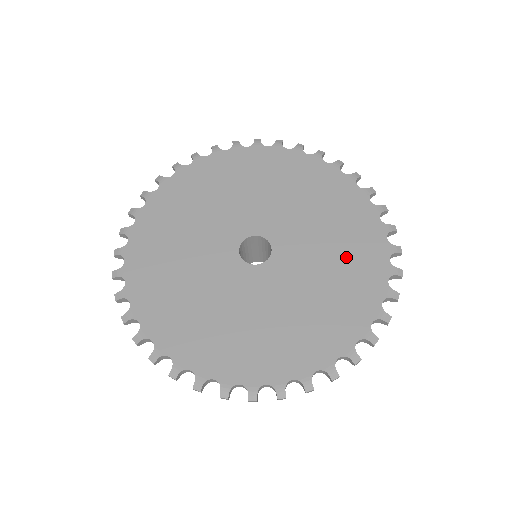
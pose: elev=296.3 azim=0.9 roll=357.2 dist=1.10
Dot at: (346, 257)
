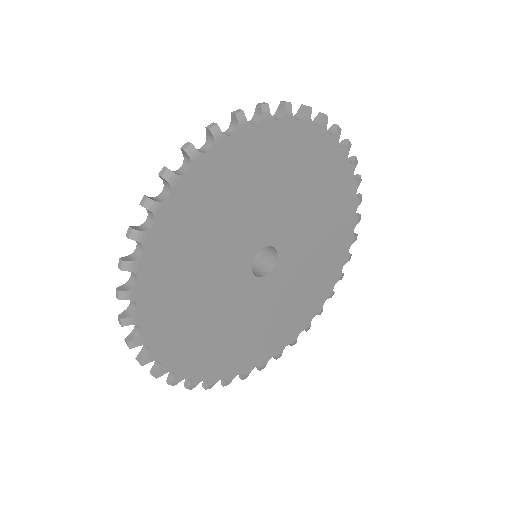
Dot at: (300, 303)
